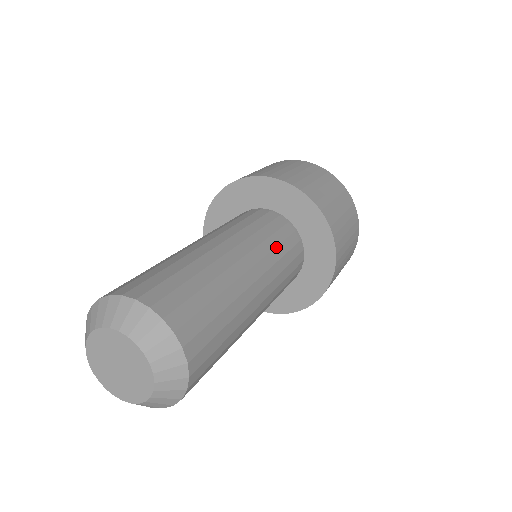
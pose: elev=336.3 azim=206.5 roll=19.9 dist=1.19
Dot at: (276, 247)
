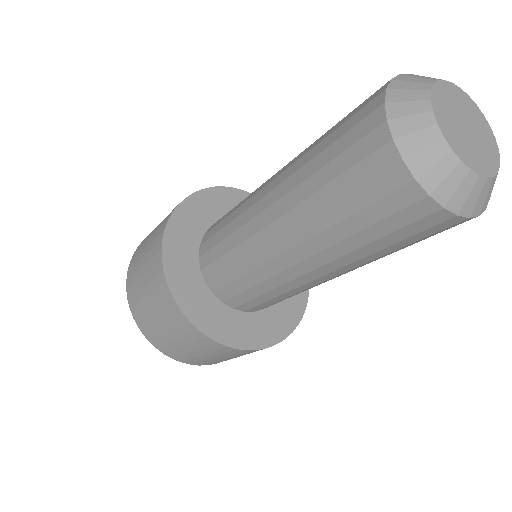
Dot at: occluded
